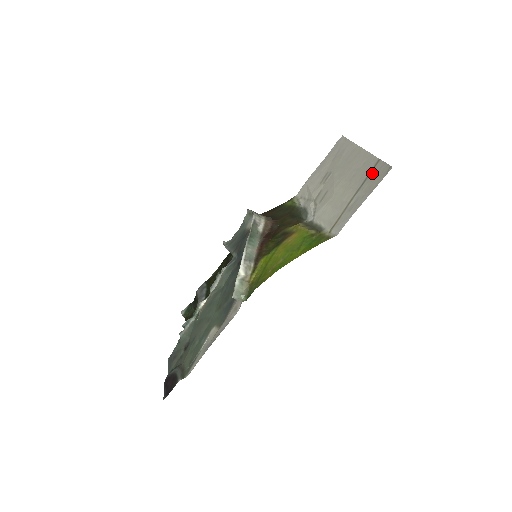
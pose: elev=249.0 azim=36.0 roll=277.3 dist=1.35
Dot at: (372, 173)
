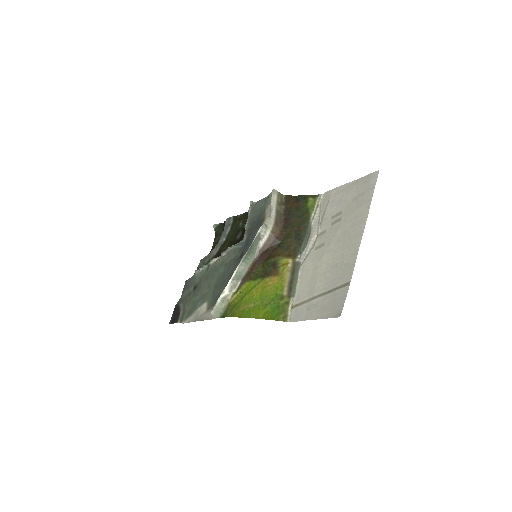
Dot at: (337, 292)
